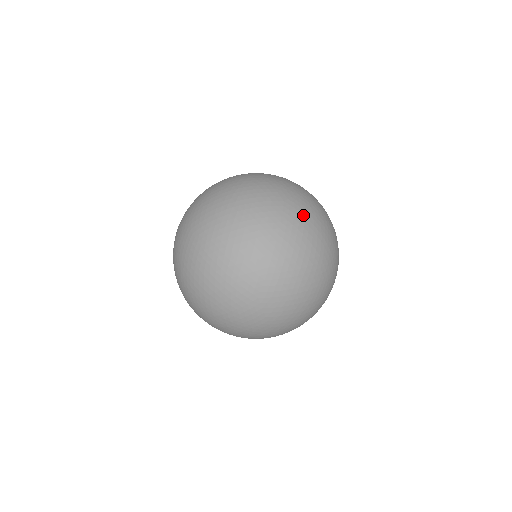
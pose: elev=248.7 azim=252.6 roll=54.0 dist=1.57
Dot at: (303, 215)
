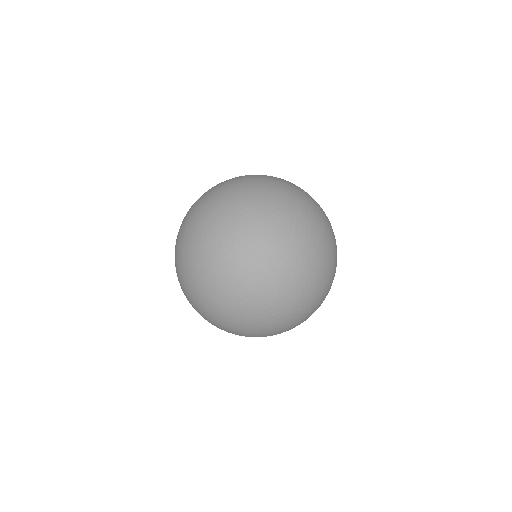
Dot at: occluded
